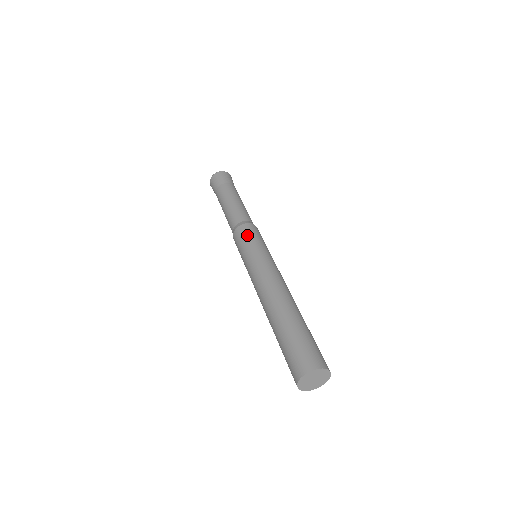
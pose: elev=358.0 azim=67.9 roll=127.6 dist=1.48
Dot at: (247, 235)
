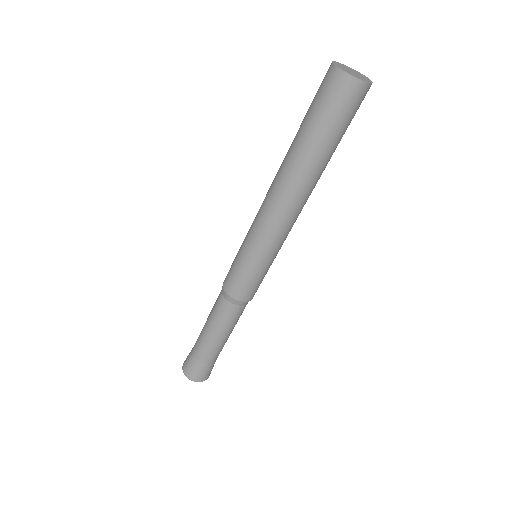
Dot at: occluded
